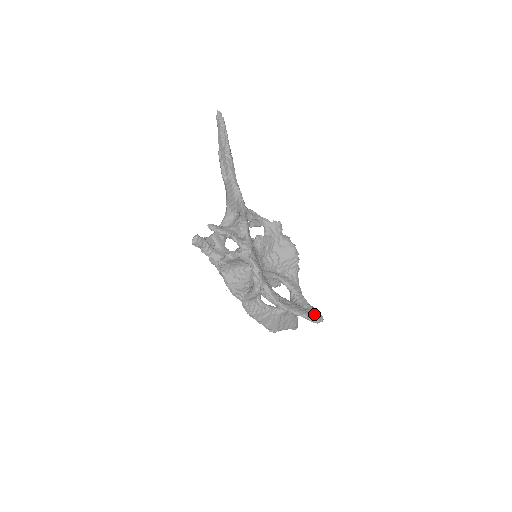
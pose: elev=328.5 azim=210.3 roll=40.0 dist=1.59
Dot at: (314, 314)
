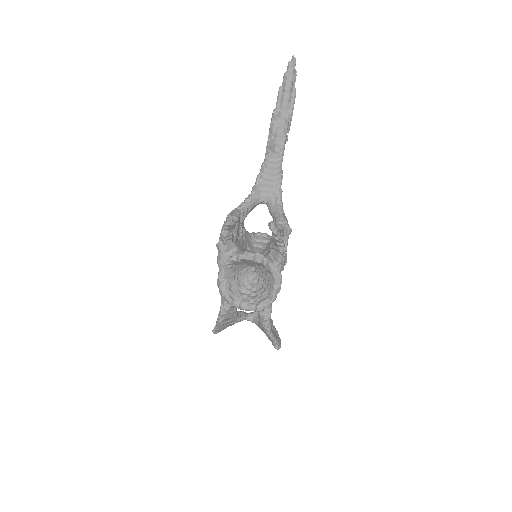
Dot at: (279, 339)
